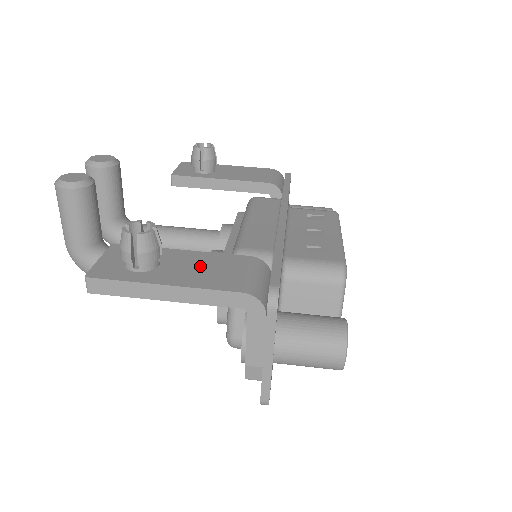
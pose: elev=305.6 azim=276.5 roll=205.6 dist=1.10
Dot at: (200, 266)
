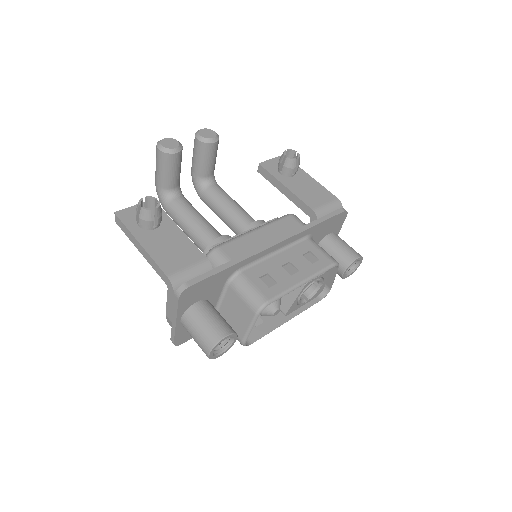
Dot at: (171, 244)
